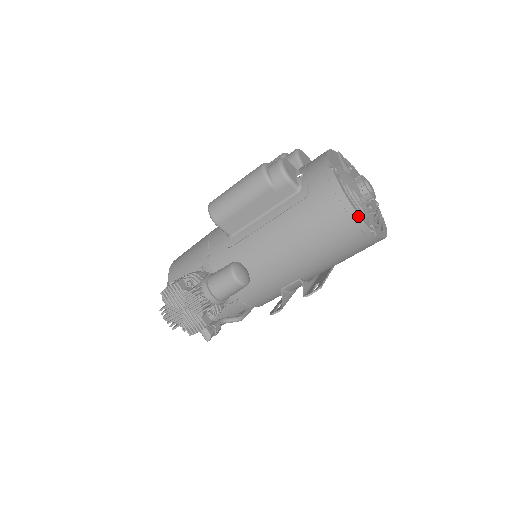
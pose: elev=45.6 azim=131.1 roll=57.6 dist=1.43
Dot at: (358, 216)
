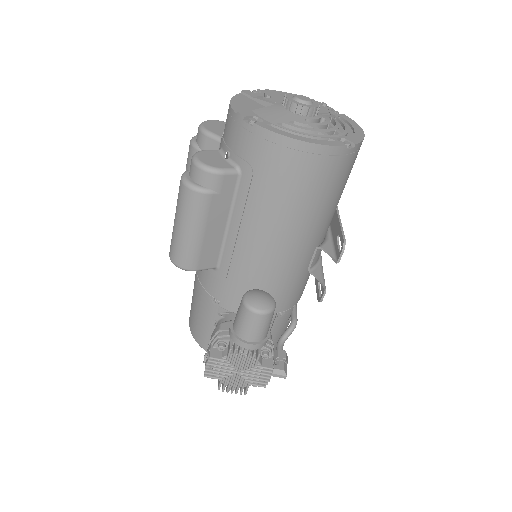
Dot at: (322, 146)
